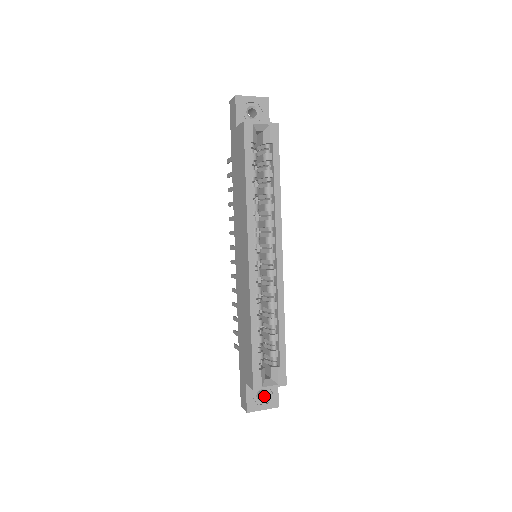
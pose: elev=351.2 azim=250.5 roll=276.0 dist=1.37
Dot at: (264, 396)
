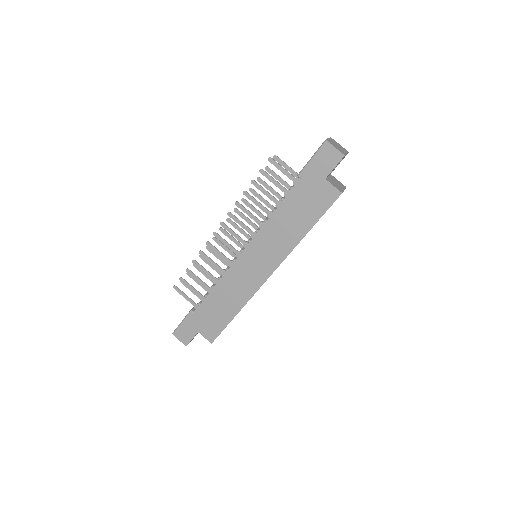
Dot at: occluded
